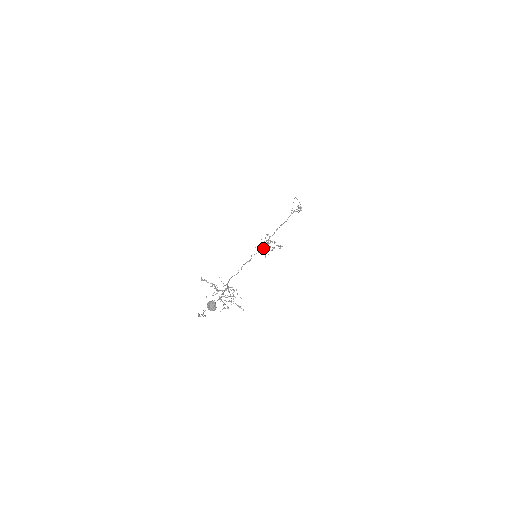
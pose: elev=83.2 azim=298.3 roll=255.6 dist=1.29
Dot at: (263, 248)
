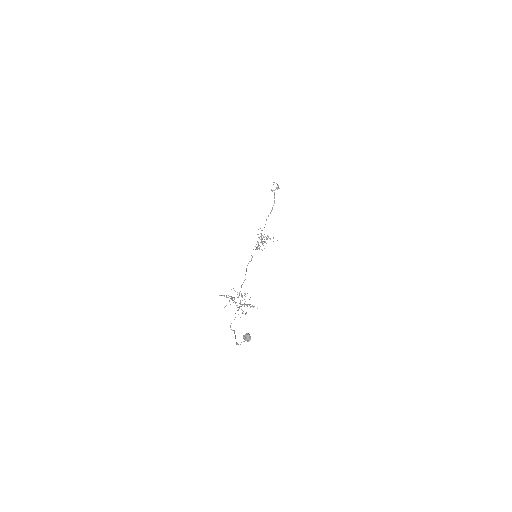
Dot at: occluded
